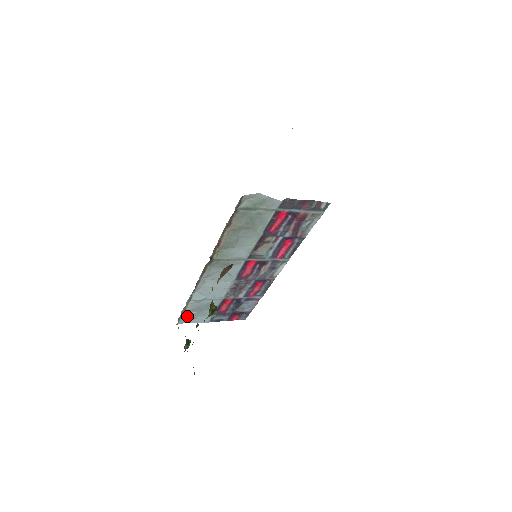
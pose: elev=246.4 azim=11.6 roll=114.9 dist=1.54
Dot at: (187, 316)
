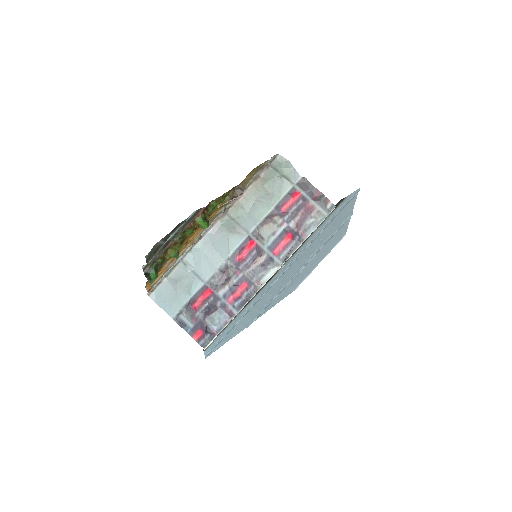
Dot at: (164, 289)
